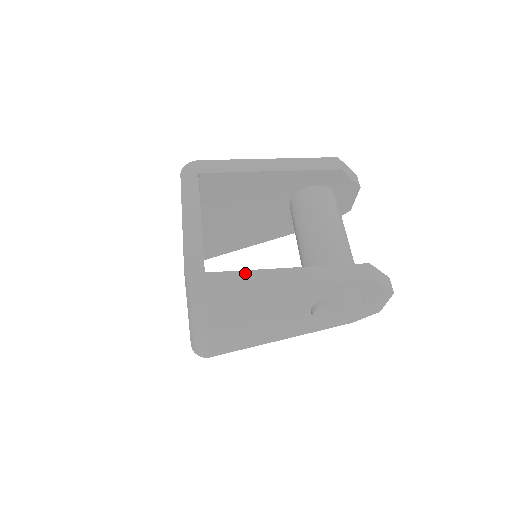
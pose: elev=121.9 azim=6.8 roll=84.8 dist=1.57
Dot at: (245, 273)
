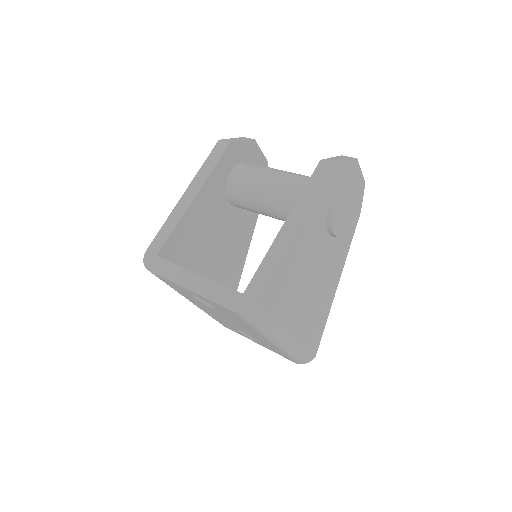
Dot at: (265, 261)
